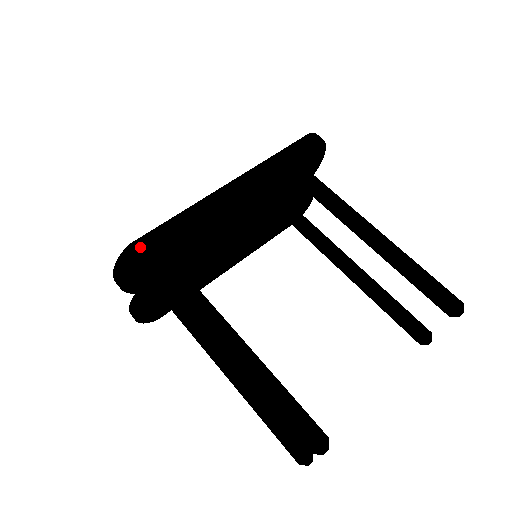
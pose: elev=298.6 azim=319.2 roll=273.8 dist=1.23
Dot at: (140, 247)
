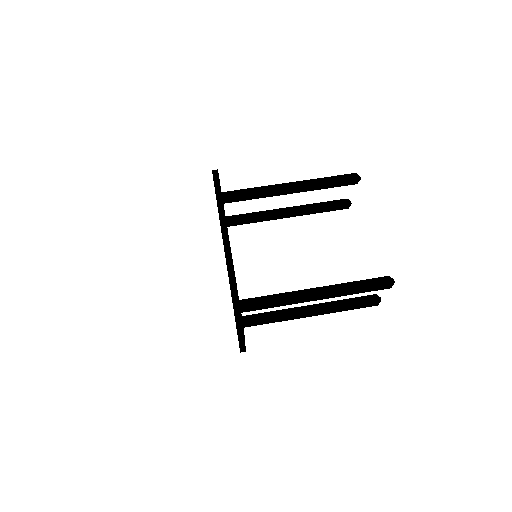
Dot at: (240, 308)
